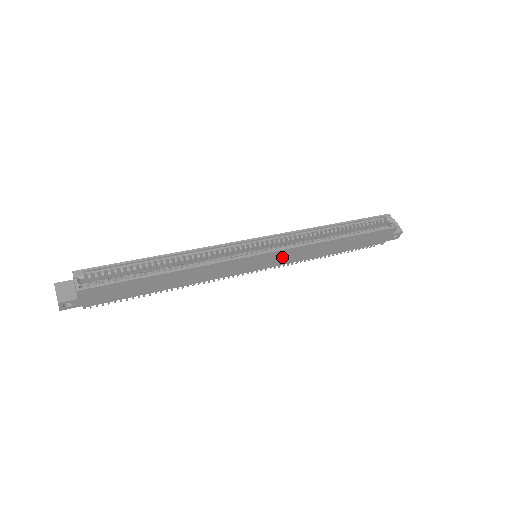
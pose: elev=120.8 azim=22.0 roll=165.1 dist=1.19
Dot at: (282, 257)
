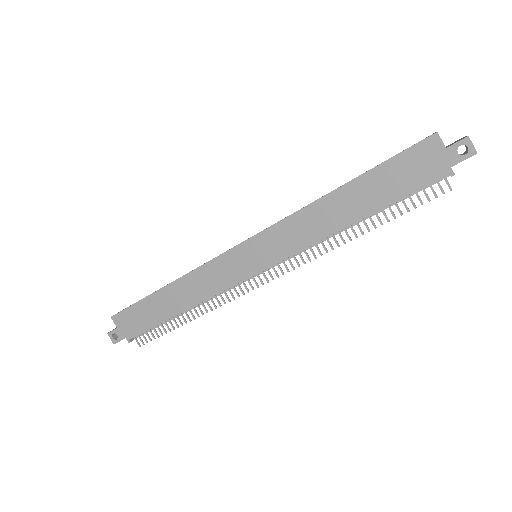
Dot at: (276, 243)
